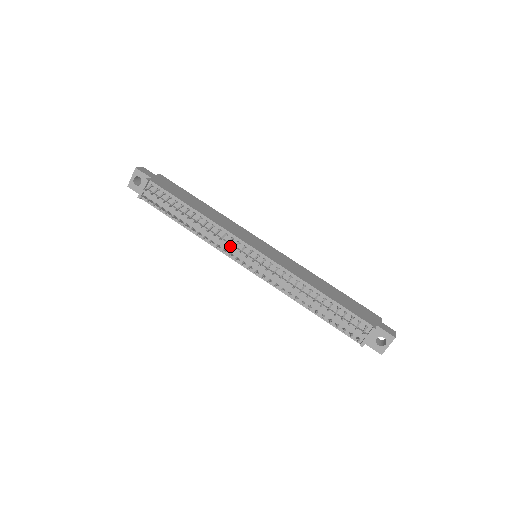
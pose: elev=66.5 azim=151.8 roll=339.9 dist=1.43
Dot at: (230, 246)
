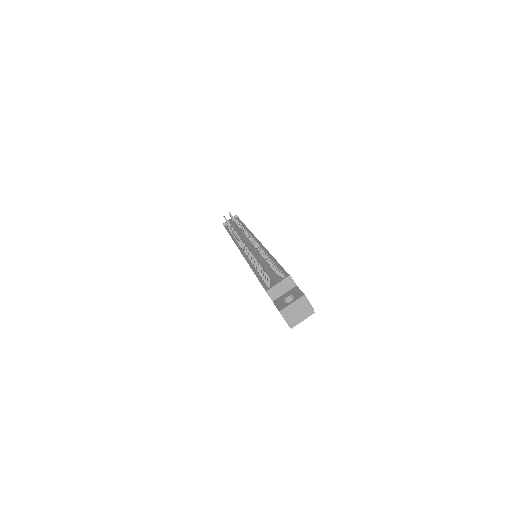
Dot at: (244, 237)
